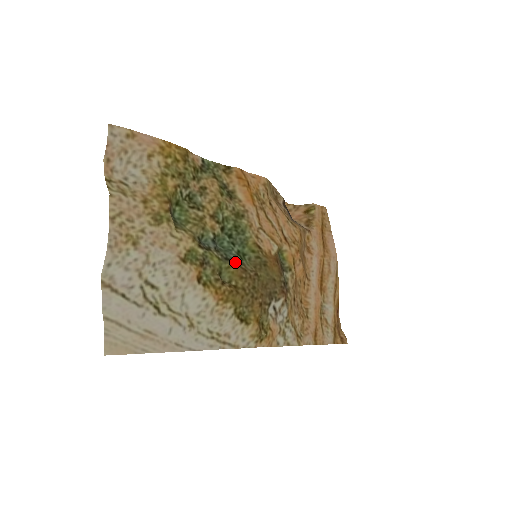
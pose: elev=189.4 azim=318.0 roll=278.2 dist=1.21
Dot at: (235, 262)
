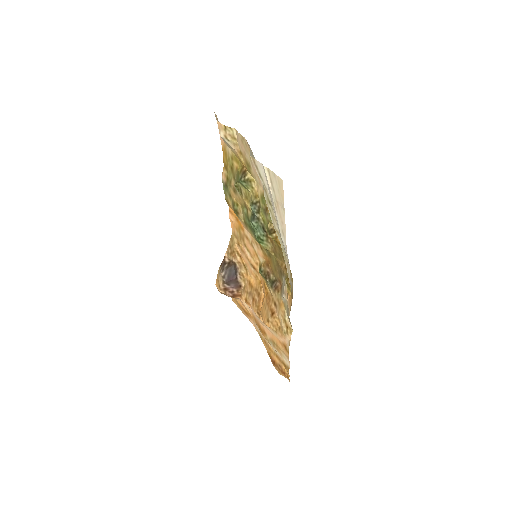
Dot at: (266, 234)
